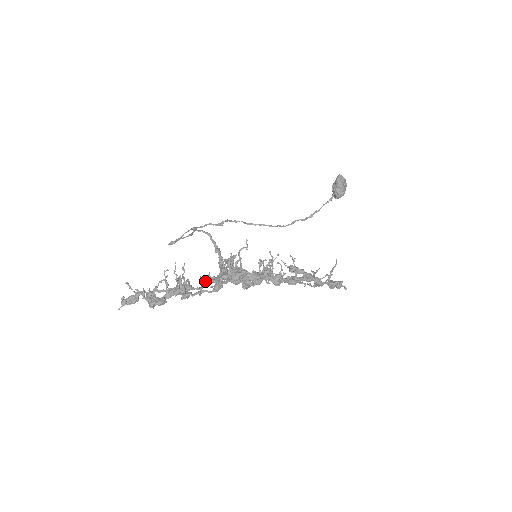
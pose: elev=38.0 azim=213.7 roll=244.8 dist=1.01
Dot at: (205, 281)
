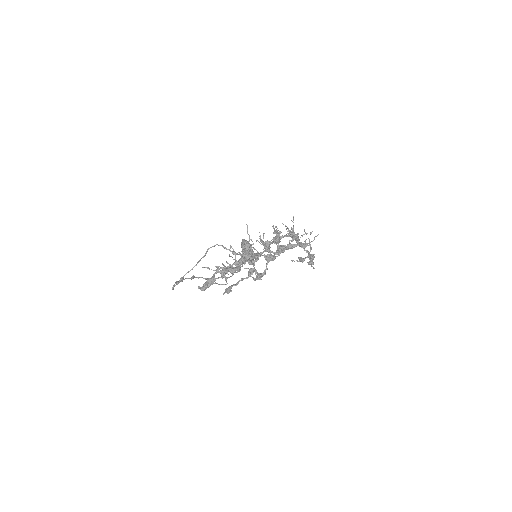
Dot at: (251, 256)
